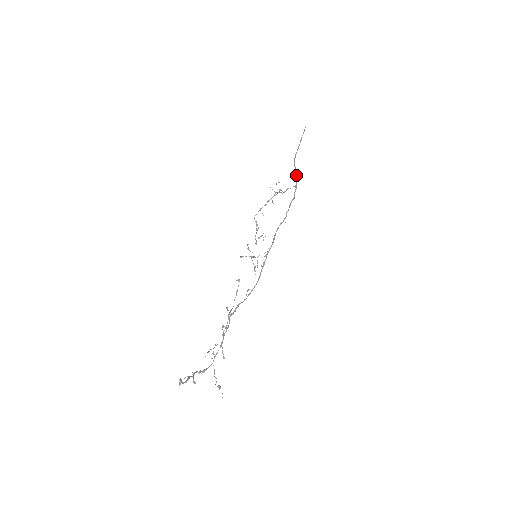
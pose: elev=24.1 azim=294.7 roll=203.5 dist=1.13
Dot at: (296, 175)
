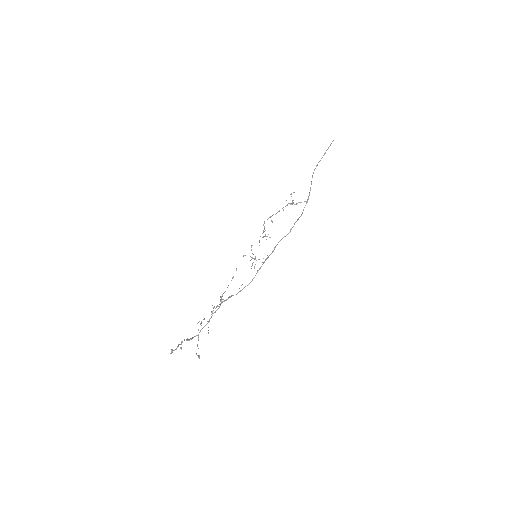
Dot at: (310, 190)
